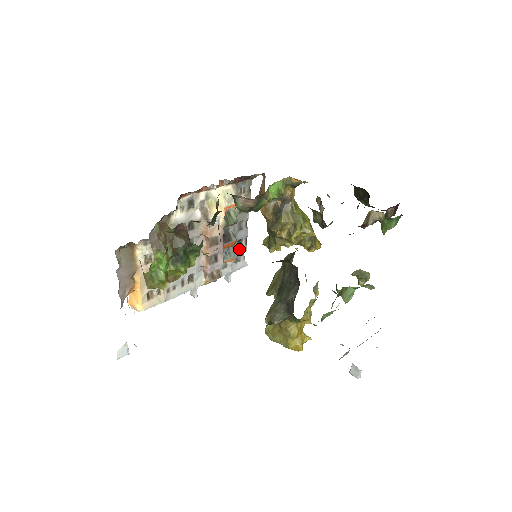
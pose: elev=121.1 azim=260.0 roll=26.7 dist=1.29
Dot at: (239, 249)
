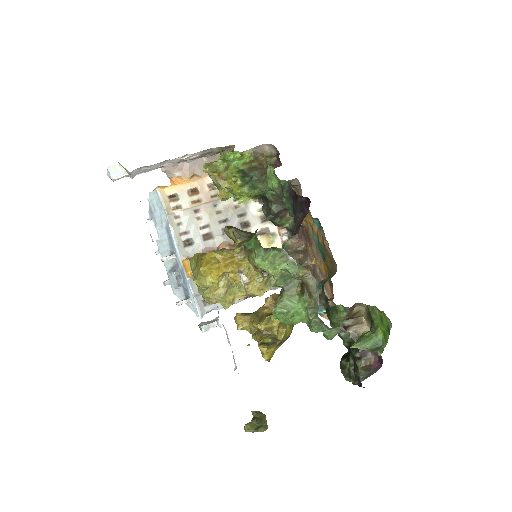
Dot at: occluded
